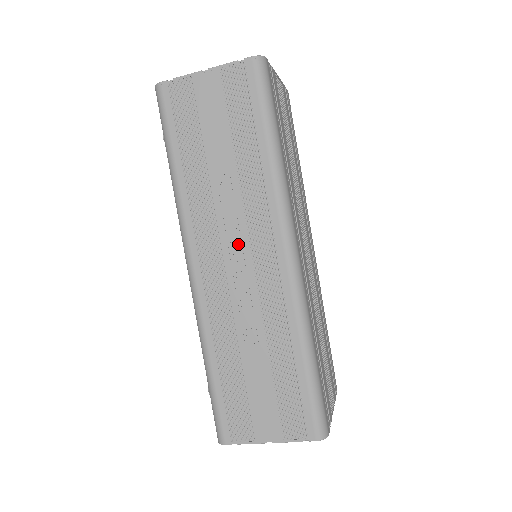
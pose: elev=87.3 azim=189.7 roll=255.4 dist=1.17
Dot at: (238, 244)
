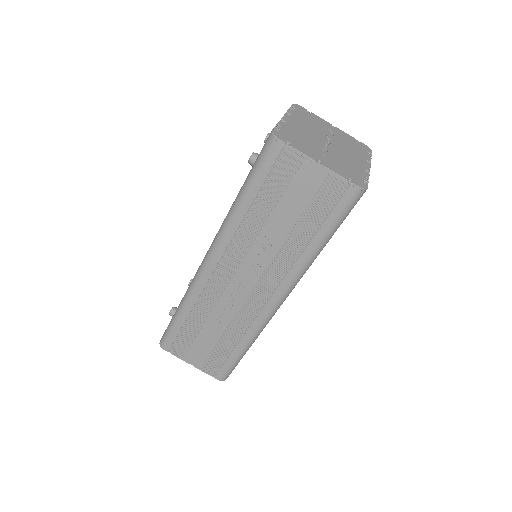
Dot at: (250, 276)
